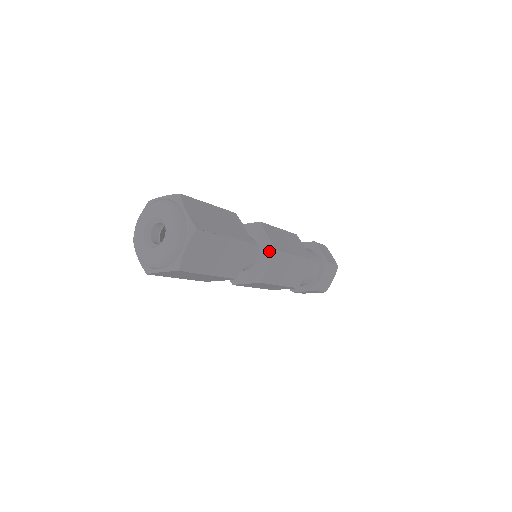
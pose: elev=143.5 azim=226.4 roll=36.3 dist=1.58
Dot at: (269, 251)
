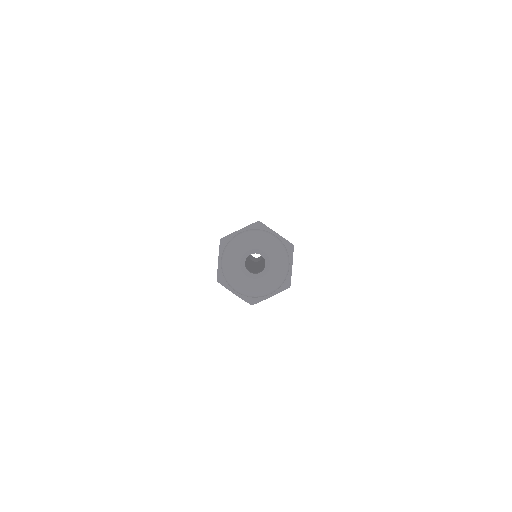
Dot at: occluded
